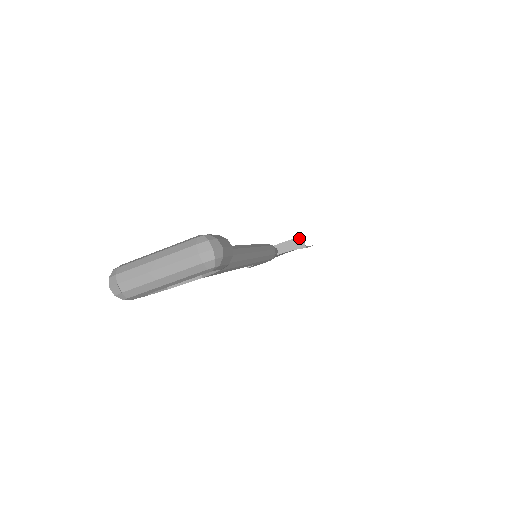
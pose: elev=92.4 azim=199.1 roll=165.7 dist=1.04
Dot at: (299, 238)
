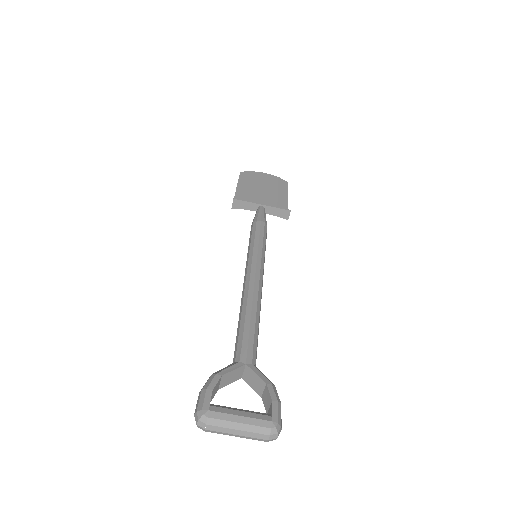
Dot at: (288, 211)
